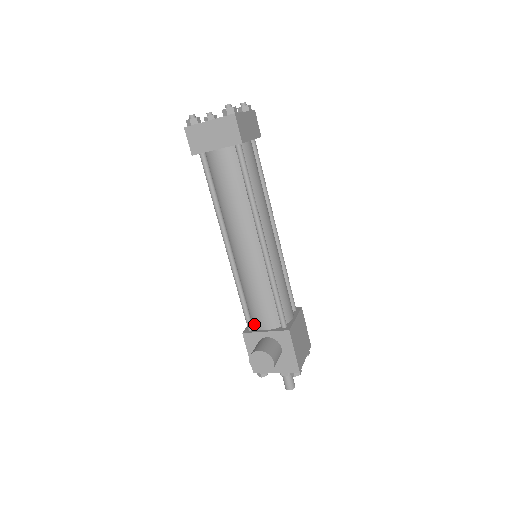
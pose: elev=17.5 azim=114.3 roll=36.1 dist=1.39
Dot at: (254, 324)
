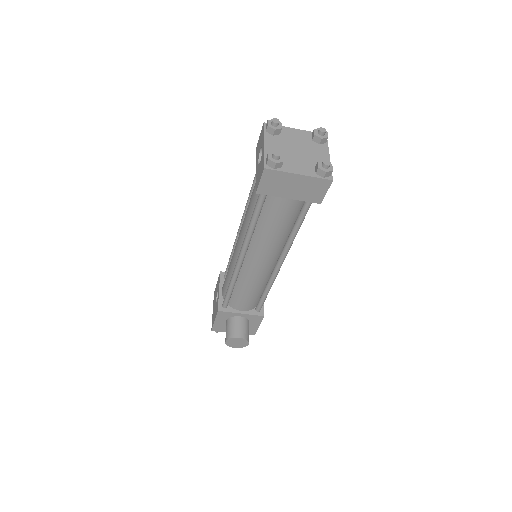
Dot at: (230, 304)
